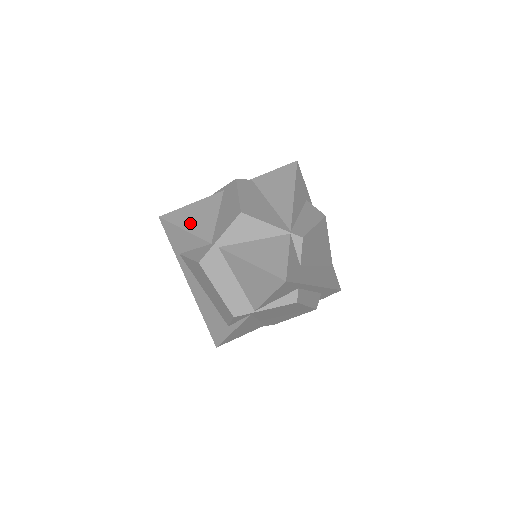
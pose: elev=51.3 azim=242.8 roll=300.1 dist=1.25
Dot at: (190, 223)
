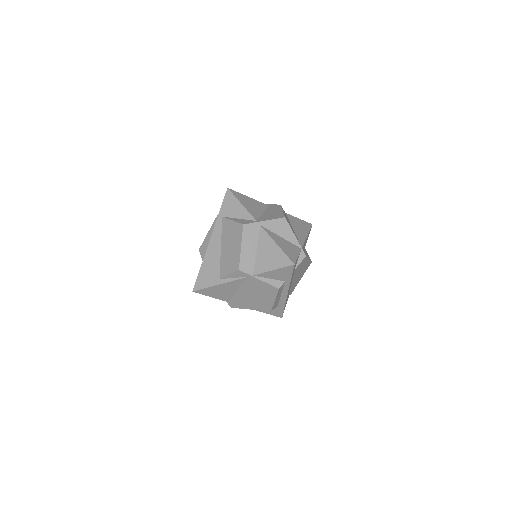
Dot at: (246, 204)
